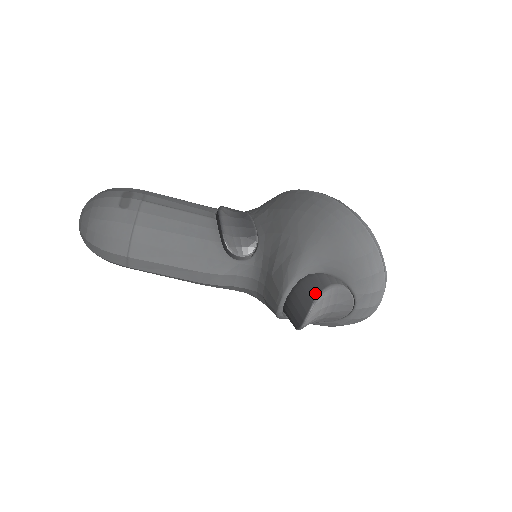
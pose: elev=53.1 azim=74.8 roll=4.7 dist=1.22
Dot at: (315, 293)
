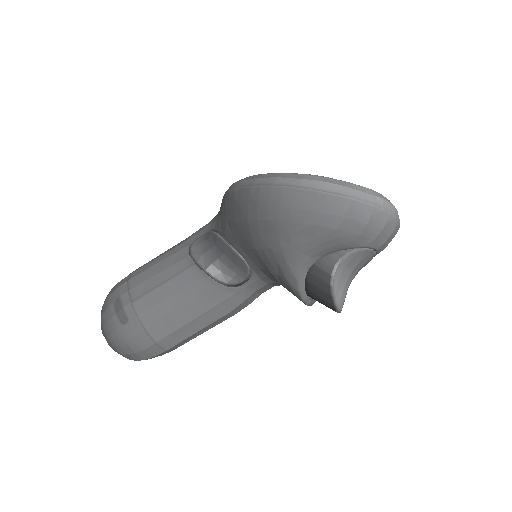
Dot at: (327, 286)
